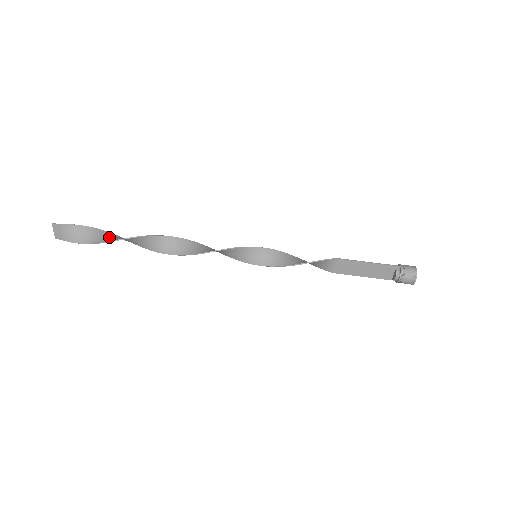
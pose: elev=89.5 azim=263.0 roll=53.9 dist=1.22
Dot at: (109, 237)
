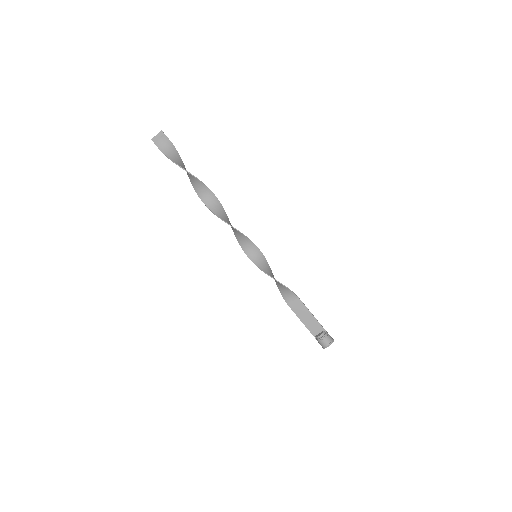
Dot at: (185, 168)
